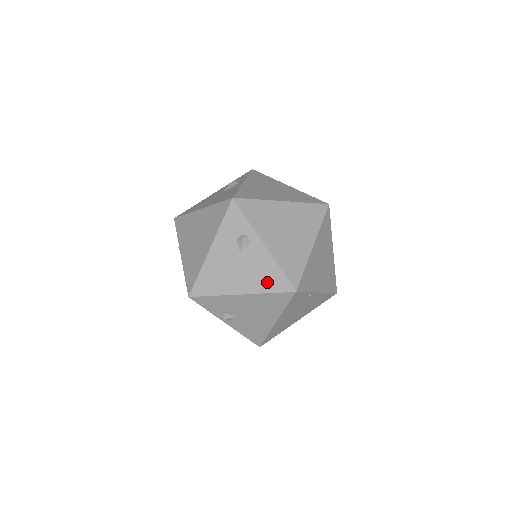
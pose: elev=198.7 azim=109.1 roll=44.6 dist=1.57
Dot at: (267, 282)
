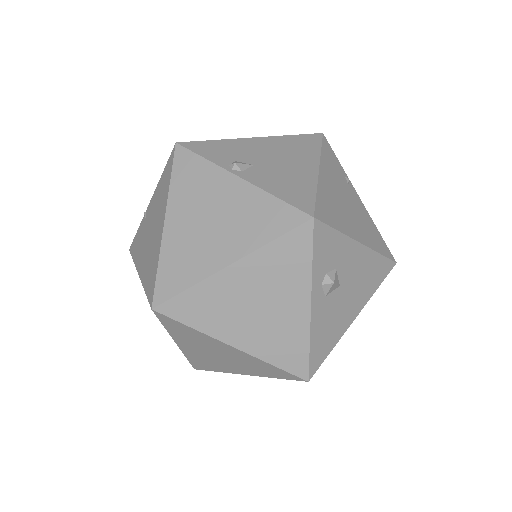
Dot at: occluded
